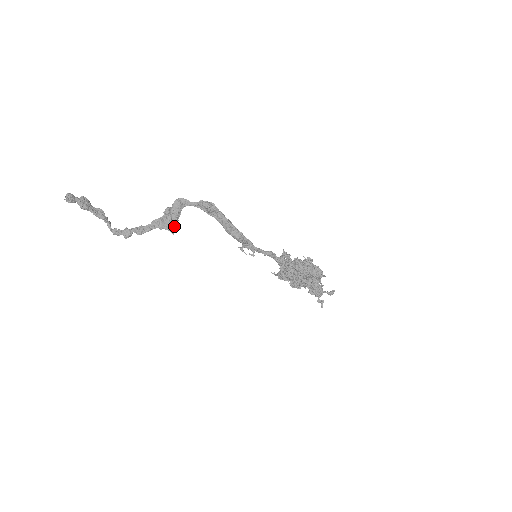
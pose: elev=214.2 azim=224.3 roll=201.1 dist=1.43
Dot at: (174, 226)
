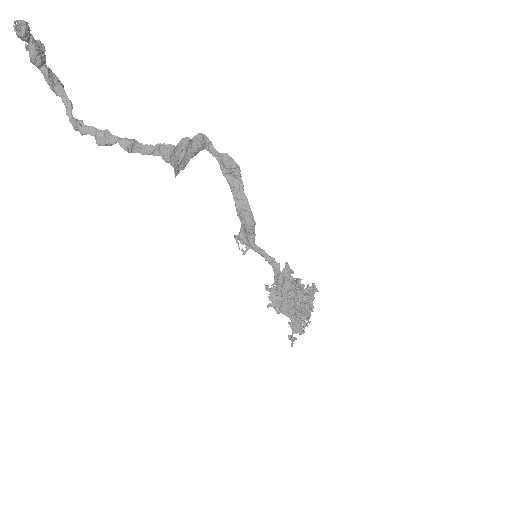
Dot at: (181, 167)
